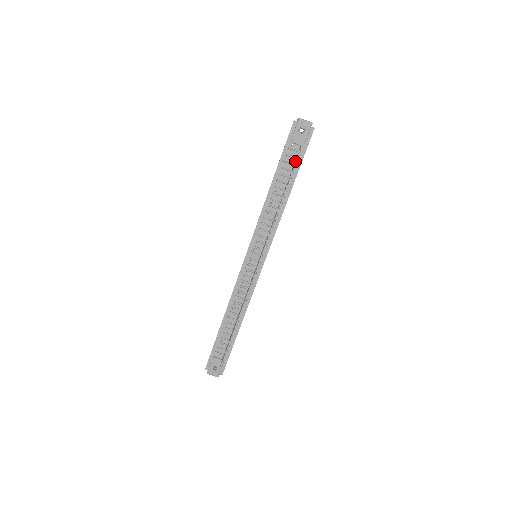
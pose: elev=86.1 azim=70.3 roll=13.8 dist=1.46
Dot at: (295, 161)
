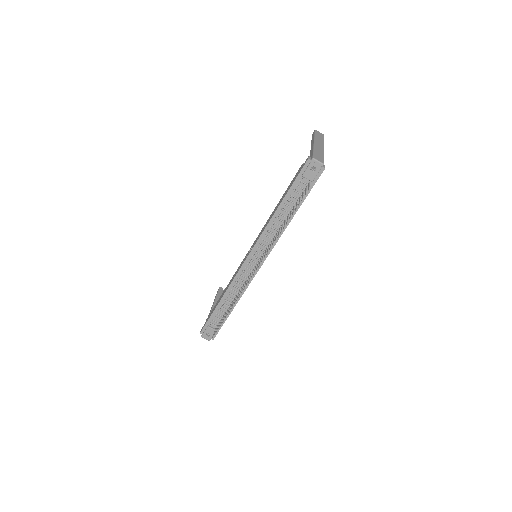
Dot at: (302, 195)
